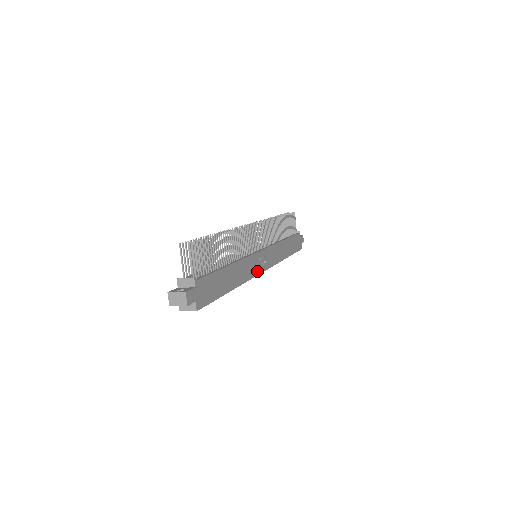
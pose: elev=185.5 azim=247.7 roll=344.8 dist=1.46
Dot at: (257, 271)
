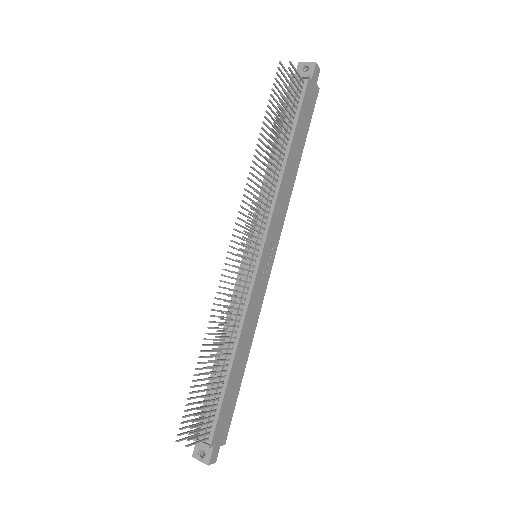
Dot at: (265, 284)
